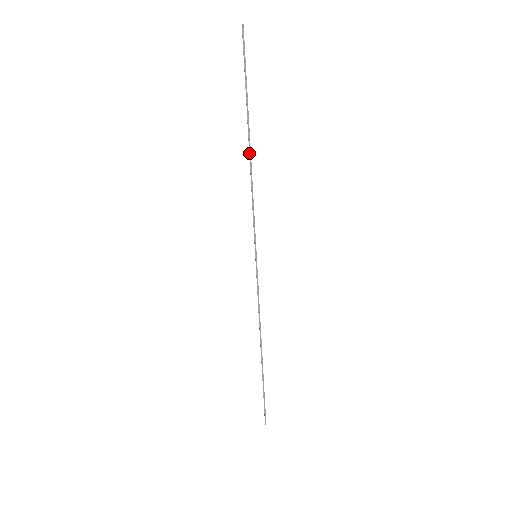
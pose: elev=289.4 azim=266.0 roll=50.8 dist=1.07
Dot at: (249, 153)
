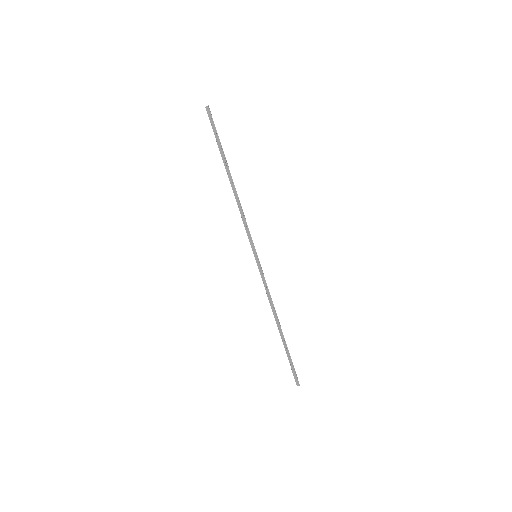
Dot at: (234, 185)
